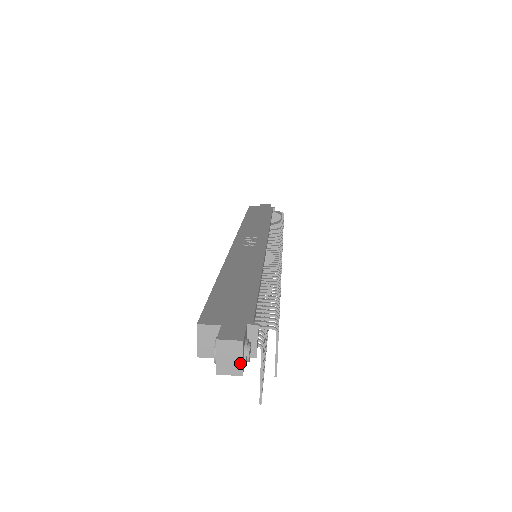
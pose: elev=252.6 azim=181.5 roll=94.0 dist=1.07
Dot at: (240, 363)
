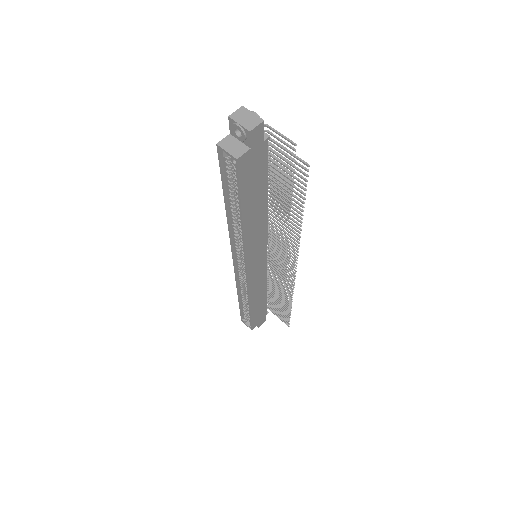
Dot at: (254, 116)
